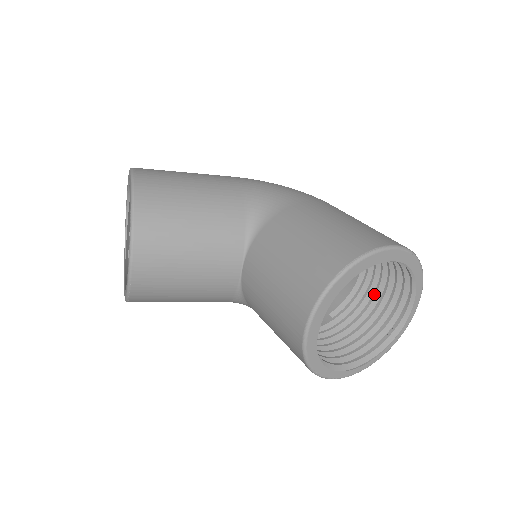
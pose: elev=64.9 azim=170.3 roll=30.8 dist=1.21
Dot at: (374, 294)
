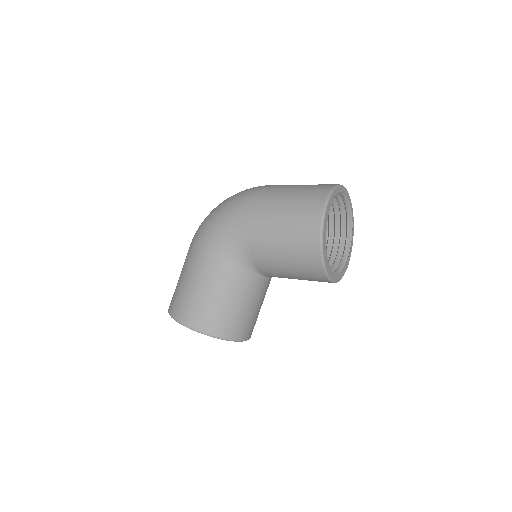
Dot at: occluded
